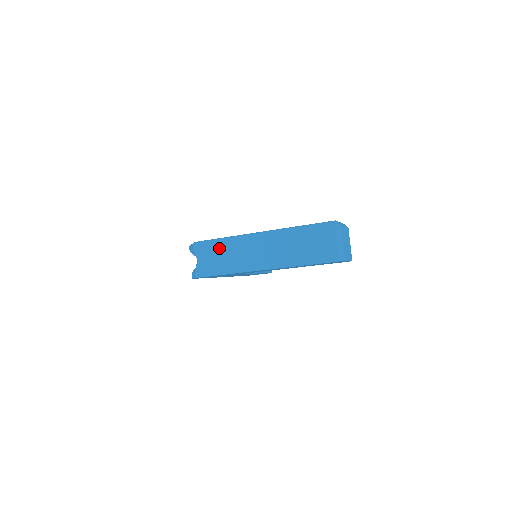
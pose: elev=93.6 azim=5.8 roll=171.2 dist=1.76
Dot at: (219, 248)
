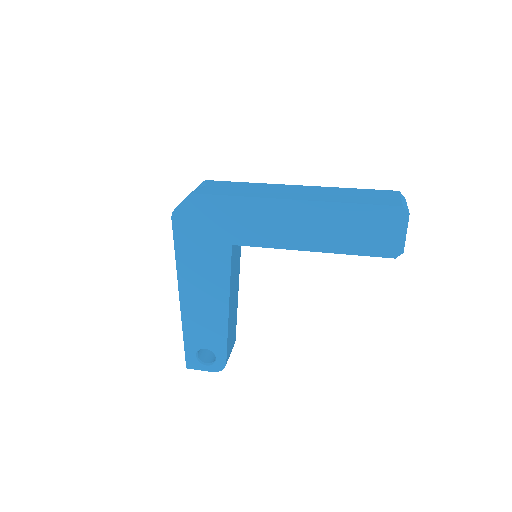
Dot at: (239, 184)
